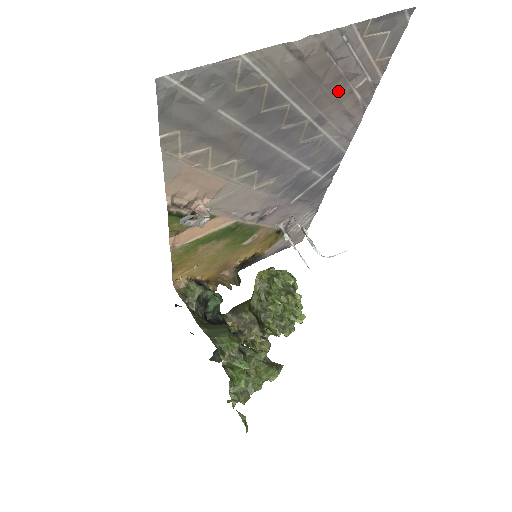
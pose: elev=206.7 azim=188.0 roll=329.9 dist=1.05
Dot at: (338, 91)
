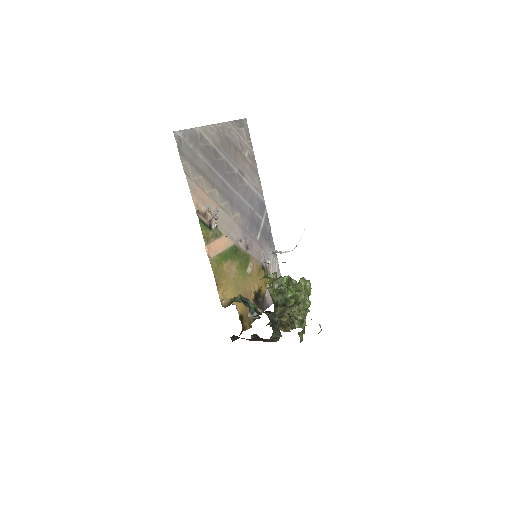
Dot at: (240, 155)
